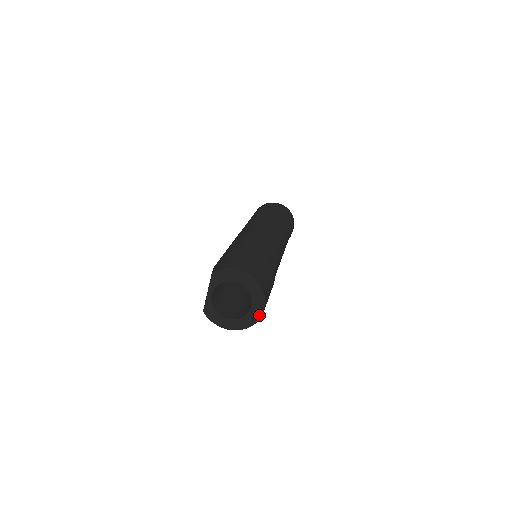
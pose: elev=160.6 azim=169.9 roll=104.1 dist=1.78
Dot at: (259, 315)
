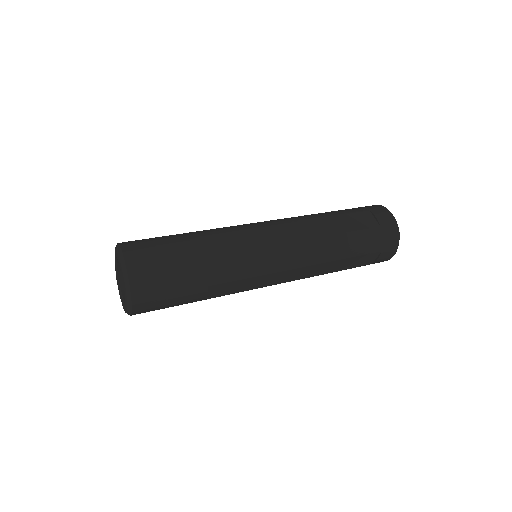
Dot at: (128, 311)
